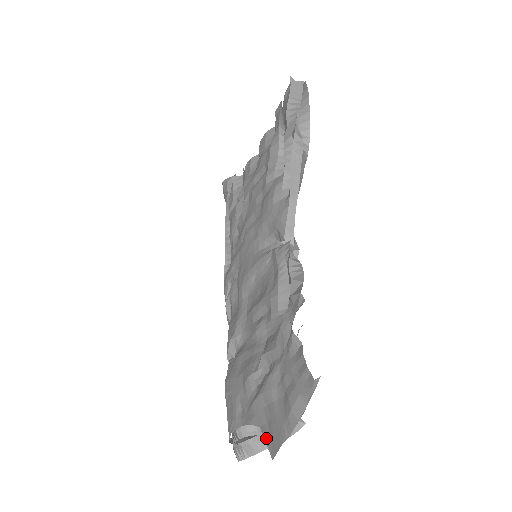
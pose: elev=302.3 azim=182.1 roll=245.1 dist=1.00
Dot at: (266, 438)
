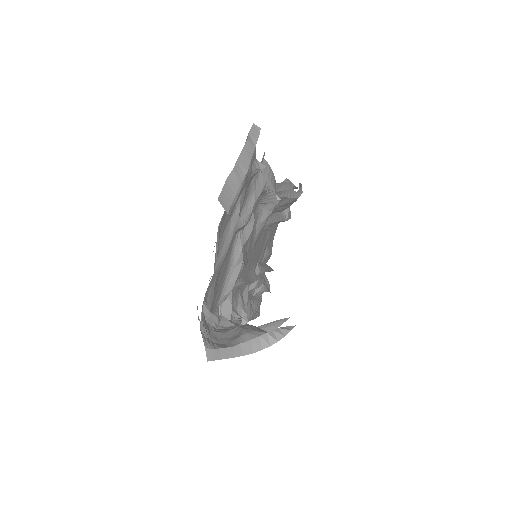
Dot at: occluded
